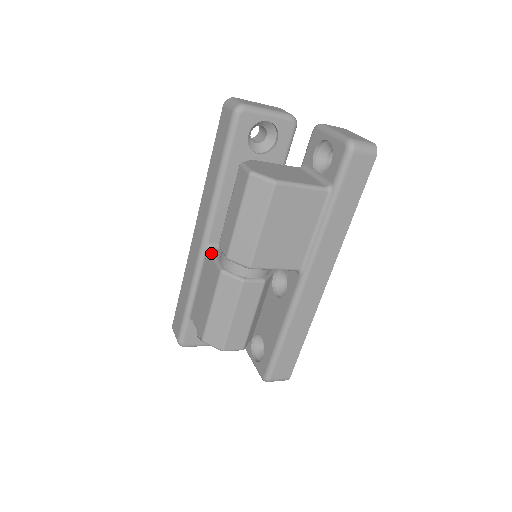
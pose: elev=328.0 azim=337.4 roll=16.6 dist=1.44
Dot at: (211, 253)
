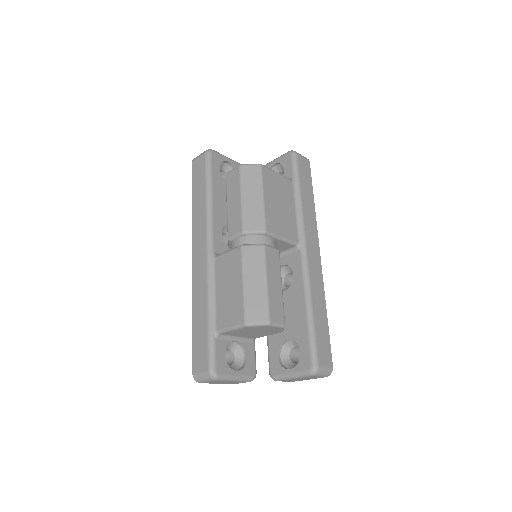
Dot at: occluded
